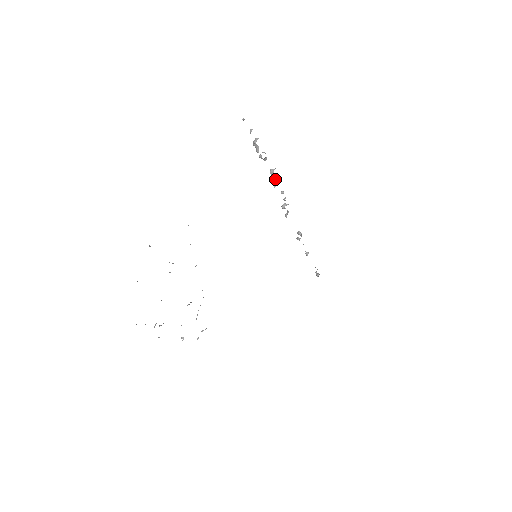
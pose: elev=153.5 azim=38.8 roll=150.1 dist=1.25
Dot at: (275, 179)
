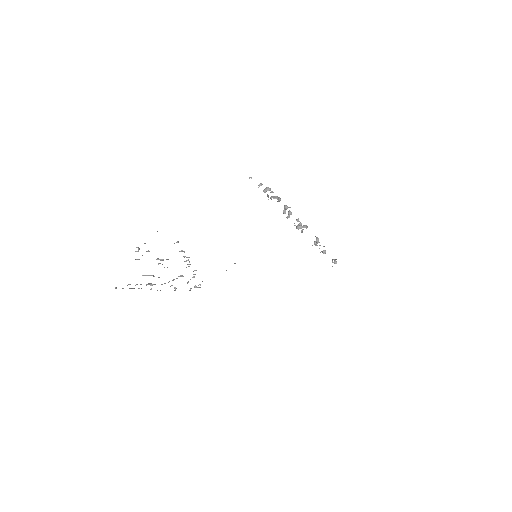
Dot at: (290, 212)
